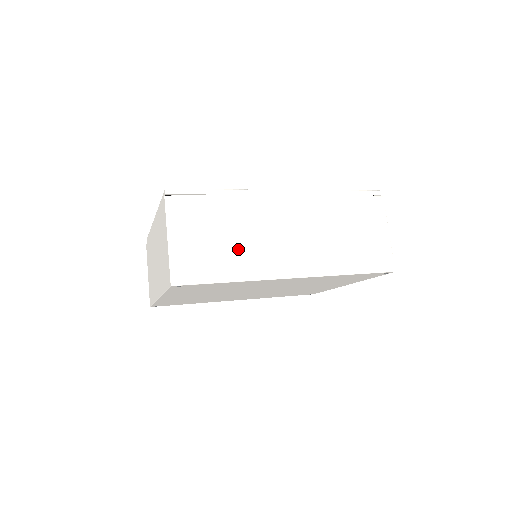
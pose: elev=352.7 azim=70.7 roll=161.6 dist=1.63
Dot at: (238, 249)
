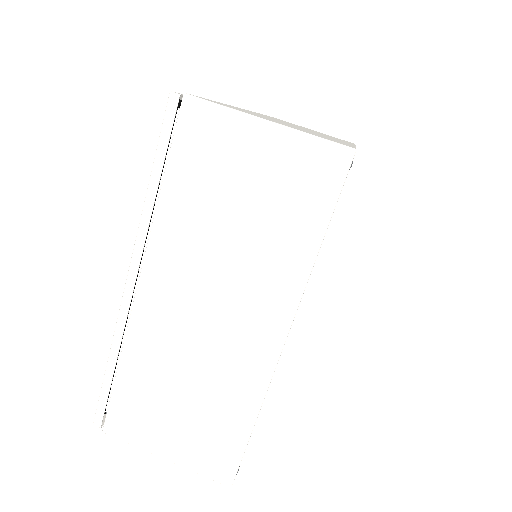
Dot at: occluded
